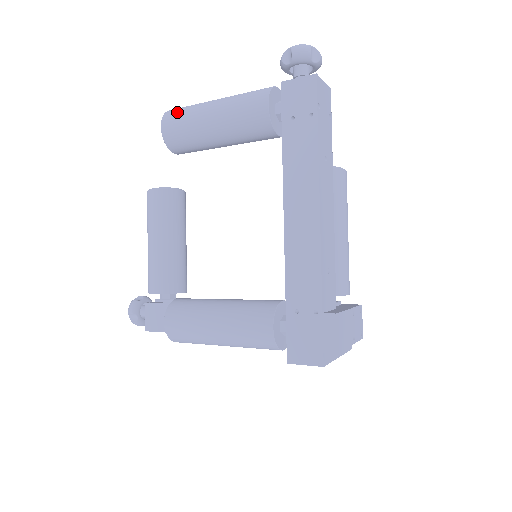
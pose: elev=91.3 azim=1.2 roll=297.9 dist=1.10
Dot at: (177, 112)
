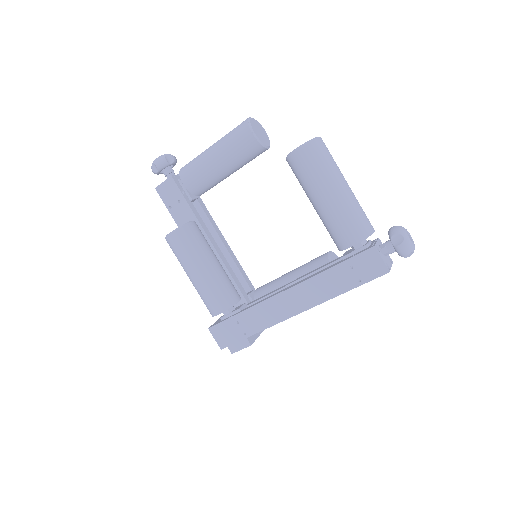
Dot at: (317, 157)
